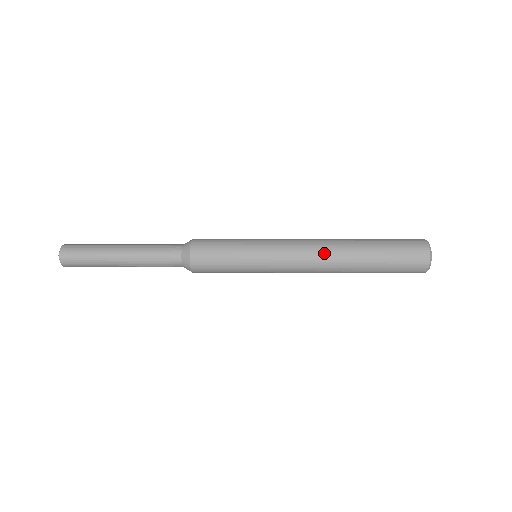
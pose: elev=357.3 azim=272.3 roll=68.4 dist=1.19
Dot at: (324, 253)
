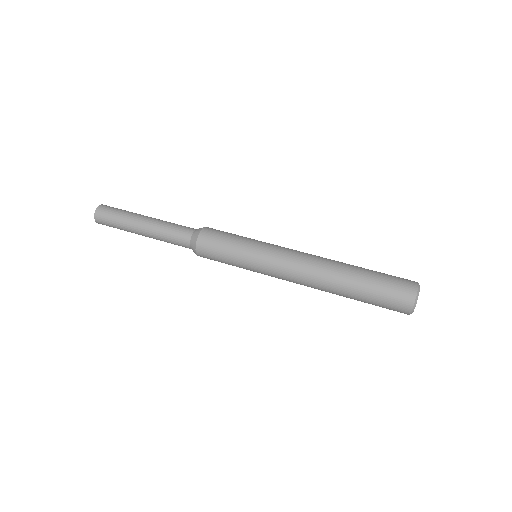
Dot at: (315, 267)
